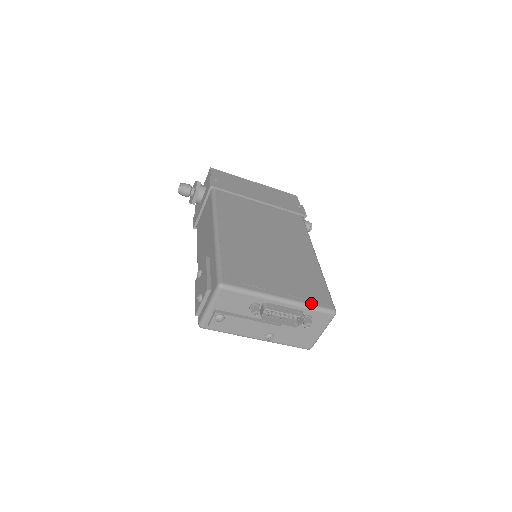
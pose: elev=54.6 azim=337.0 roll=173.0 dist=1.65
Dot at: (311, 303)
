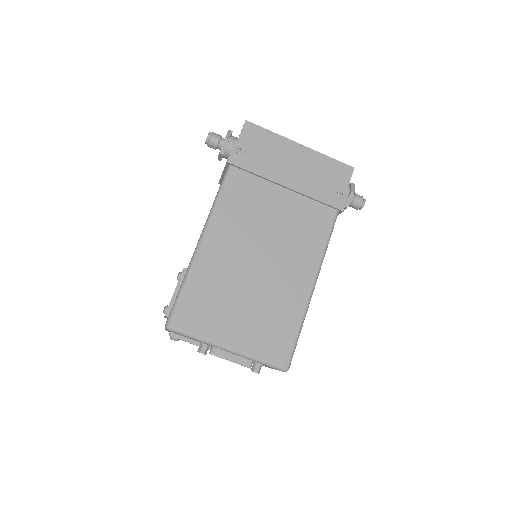
Dot at: (261, 358)
